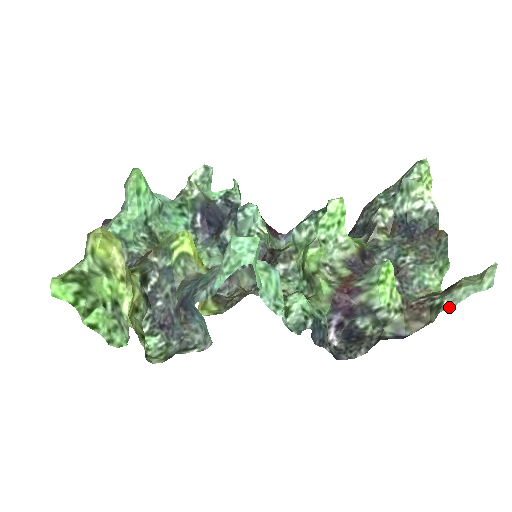
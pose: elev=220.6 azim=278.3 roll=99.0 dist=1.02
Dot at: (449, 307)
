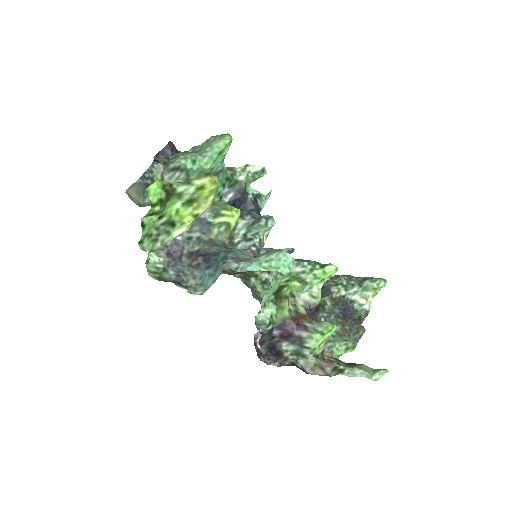
Dot at: (347, 375)
